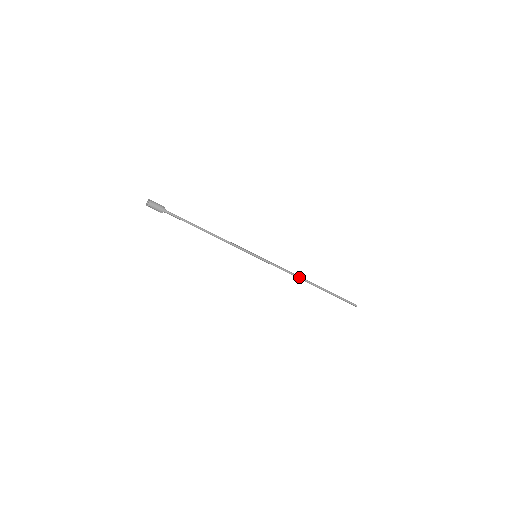
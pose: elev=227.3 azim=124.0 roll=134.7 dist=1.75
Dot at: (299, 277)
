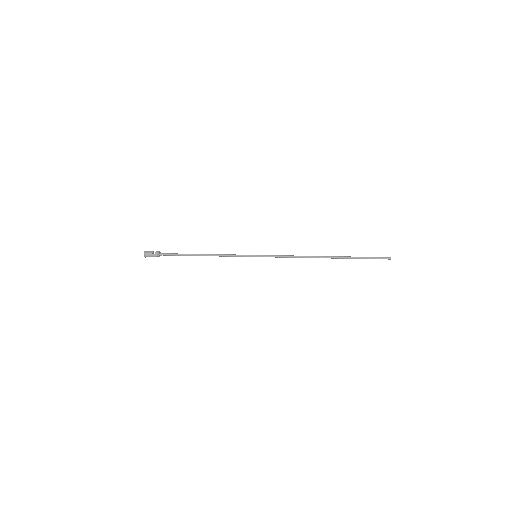
Dot at: occluded
